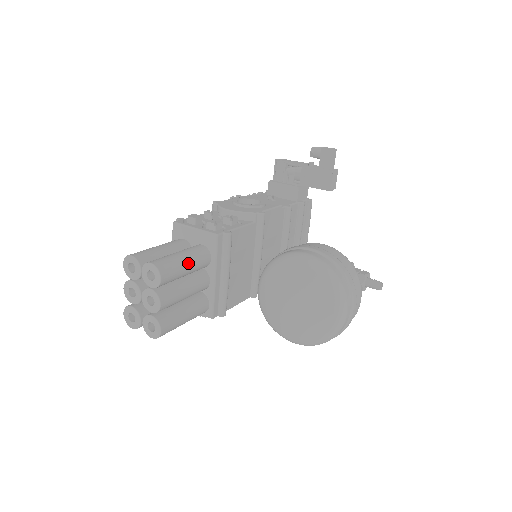
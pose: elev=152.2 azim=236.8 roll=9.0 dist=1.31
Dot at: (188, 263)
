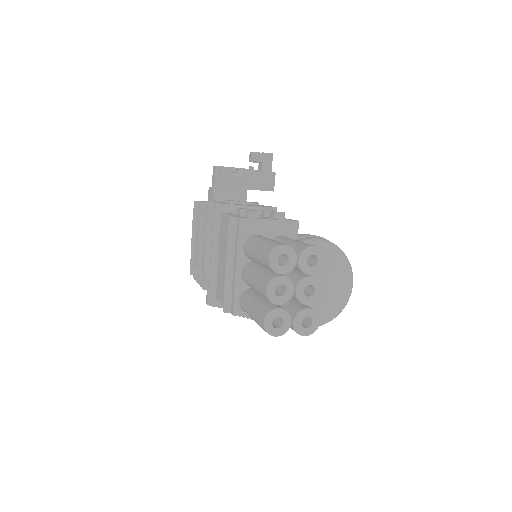
Dot at: occluded
